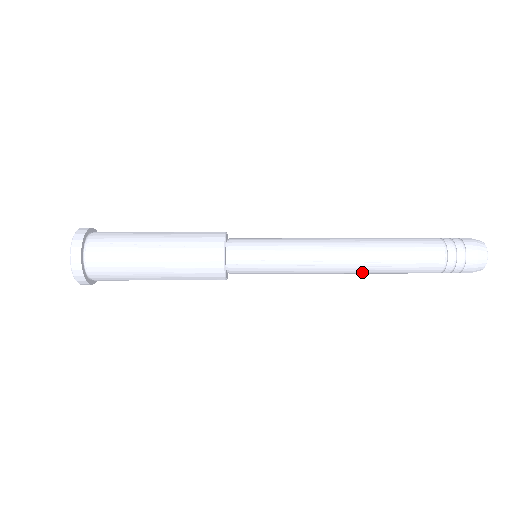
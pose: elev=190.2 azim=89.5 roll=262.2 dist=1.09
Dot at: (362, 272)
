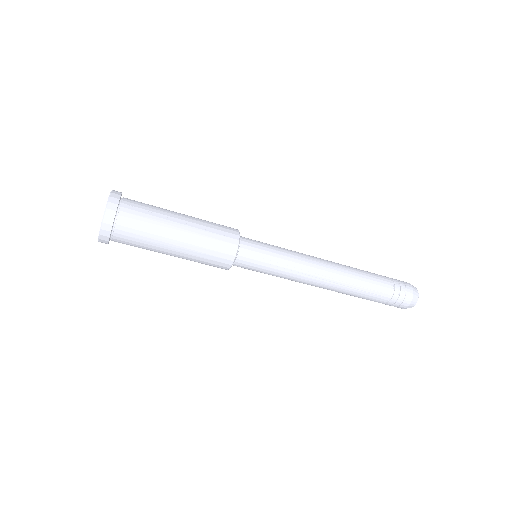
Dot at: (334, 289)
